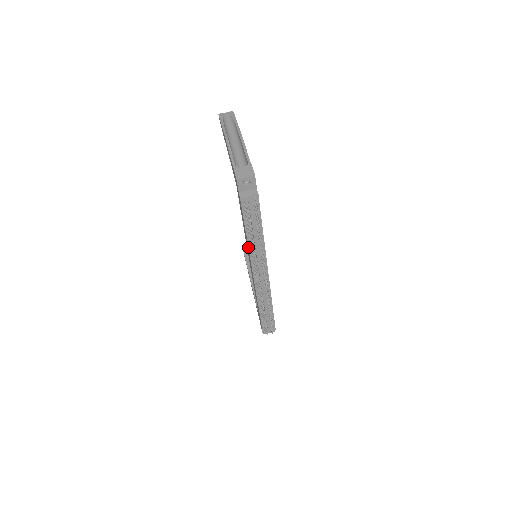
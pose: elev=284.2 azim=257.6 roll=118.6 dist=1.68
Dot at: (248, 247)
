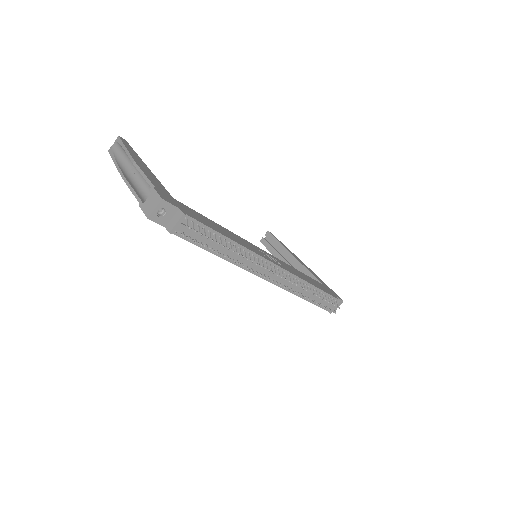
Dot at: occluded
